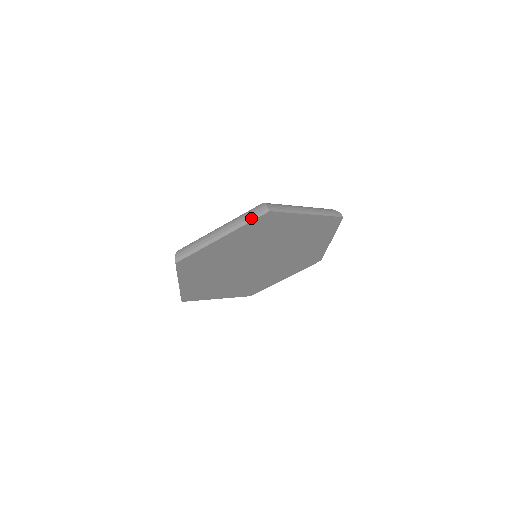
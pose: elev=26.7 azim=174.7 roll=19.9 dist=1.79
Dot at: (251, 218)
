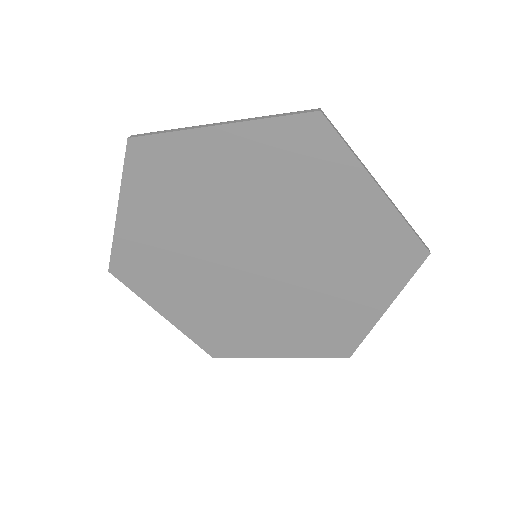
Dot at: (284, 113)
